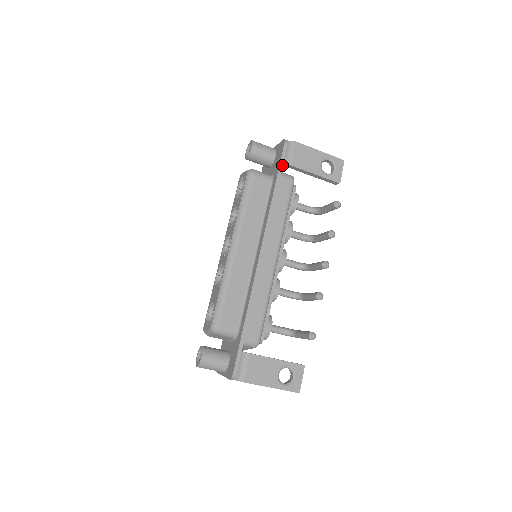
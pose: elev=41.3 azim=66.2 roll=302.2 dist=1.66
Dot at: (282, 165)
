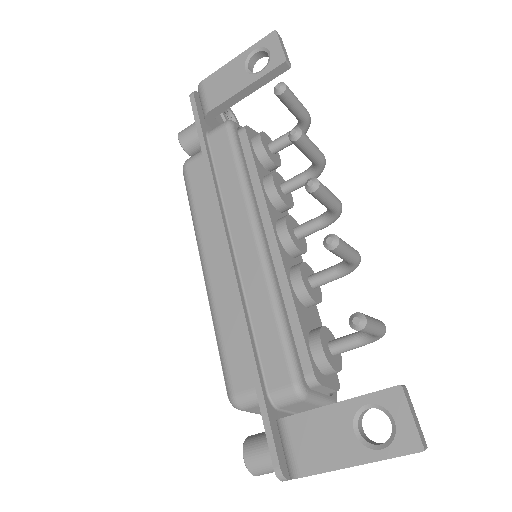
Dot at: (199, 122)
